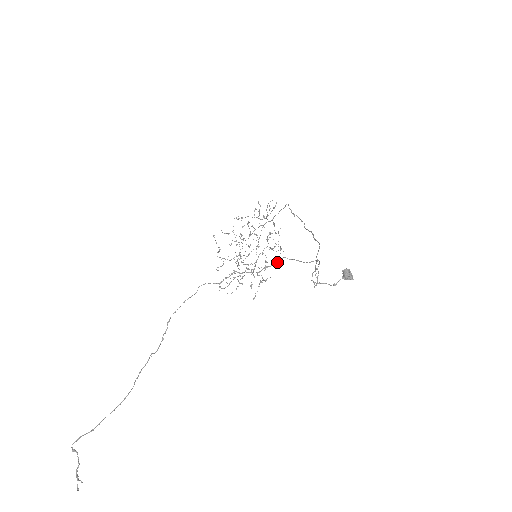
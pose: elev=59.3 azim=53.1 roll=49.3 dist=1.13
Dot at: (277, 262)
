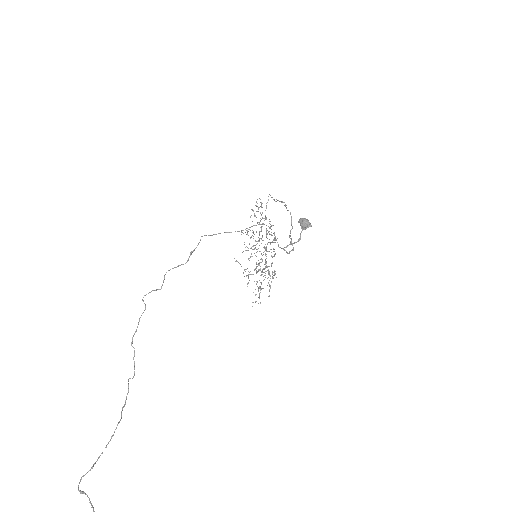
Dot at: (198, 243)
